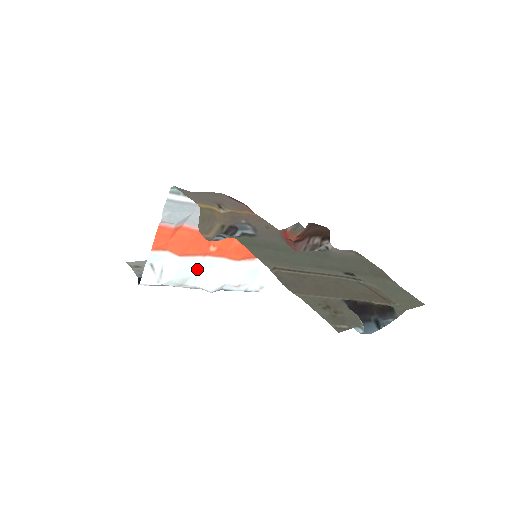
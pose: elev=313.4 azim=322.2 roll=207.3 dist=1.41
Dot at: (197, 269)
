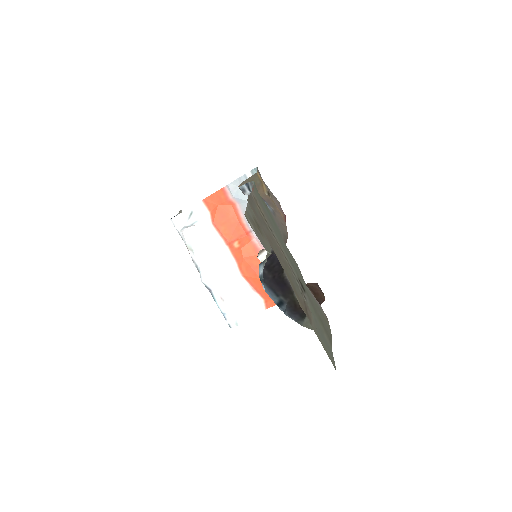
Dot at: (212, 250)
